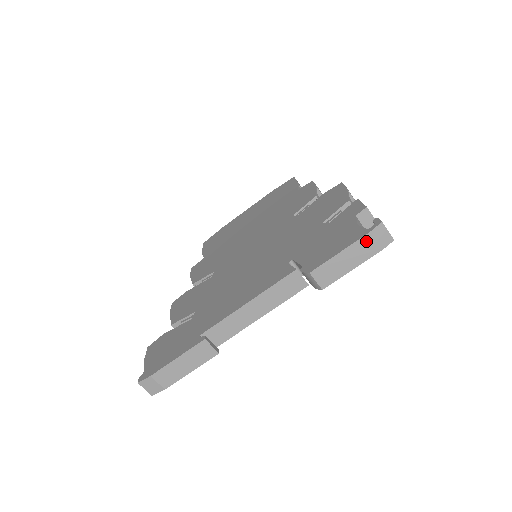
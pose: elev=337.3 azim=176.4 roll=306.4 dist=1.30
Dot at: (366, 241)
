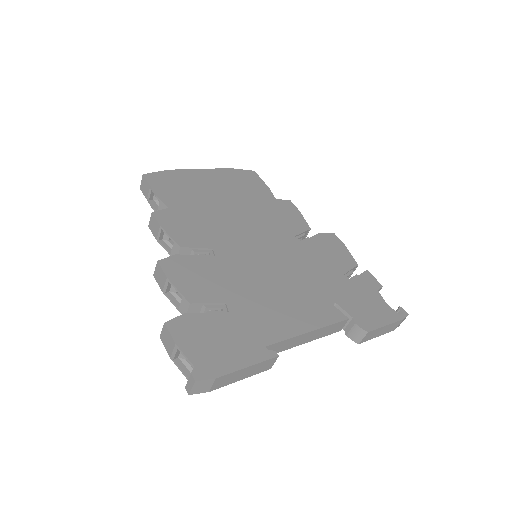
Dot at: (397, 323)
